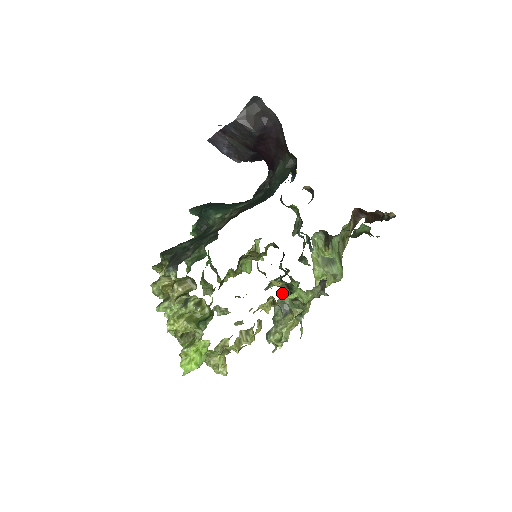
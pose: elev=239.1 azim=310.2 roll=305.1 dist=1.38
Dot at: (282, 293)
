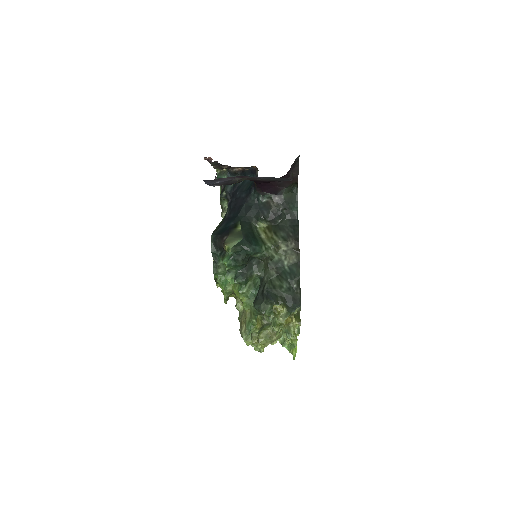
Dot at: occluded
